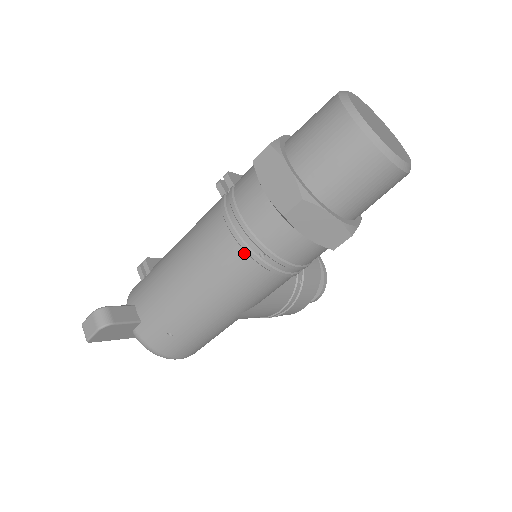
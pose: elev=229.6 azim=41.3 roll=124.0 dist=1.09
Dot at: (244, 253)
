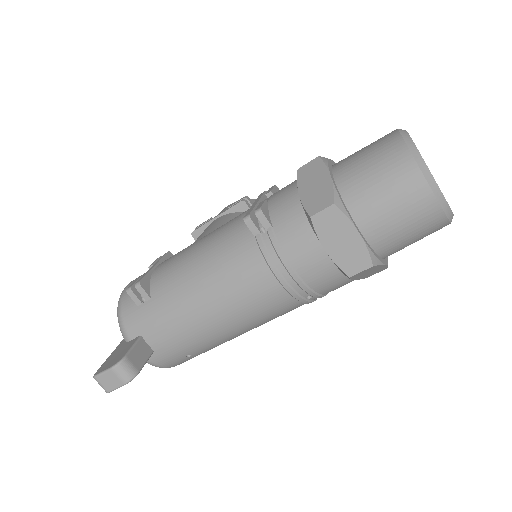
Dot at: (292, 298)
